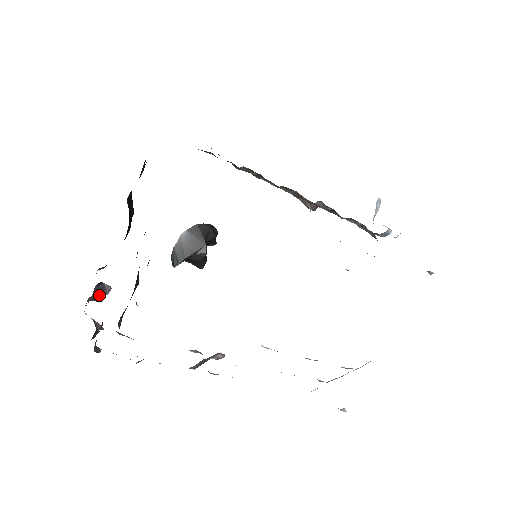
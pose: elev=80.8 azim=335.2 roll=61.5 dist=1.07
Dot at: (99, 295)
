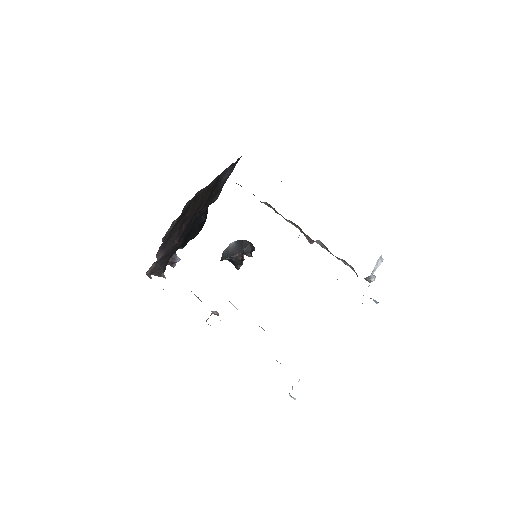
Dot at: (172, 261)
